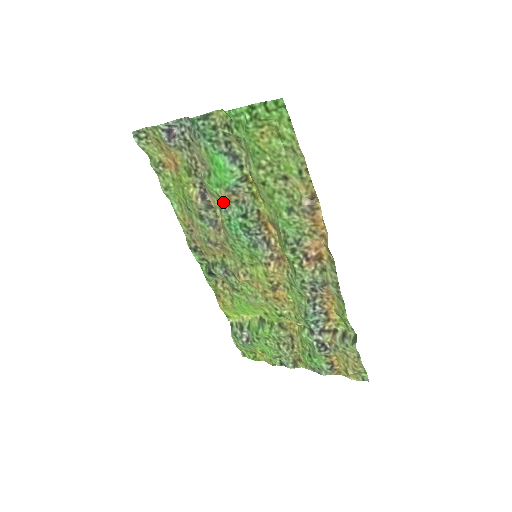
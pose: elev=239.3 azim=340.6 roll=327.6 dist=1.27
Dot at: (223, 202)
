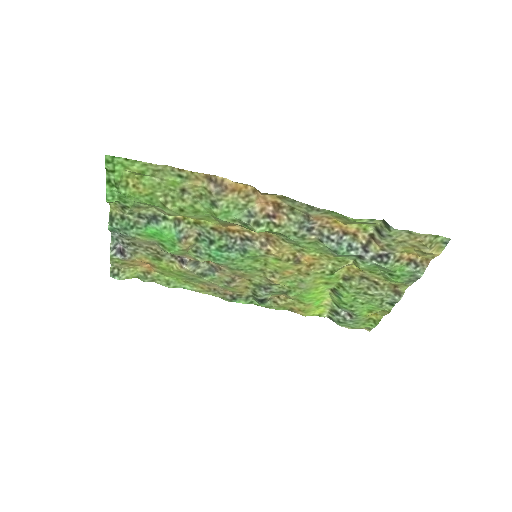
Dot at: (192, 250)
